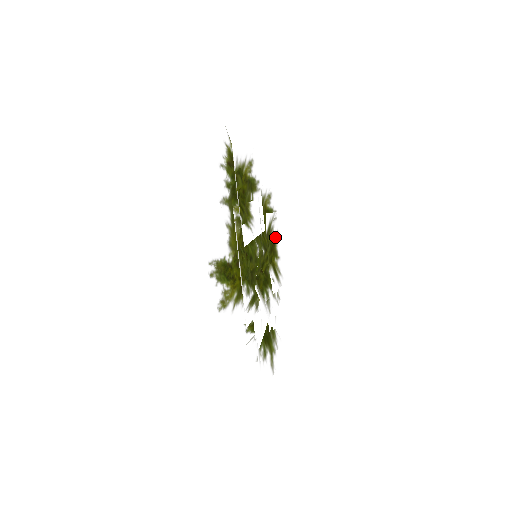
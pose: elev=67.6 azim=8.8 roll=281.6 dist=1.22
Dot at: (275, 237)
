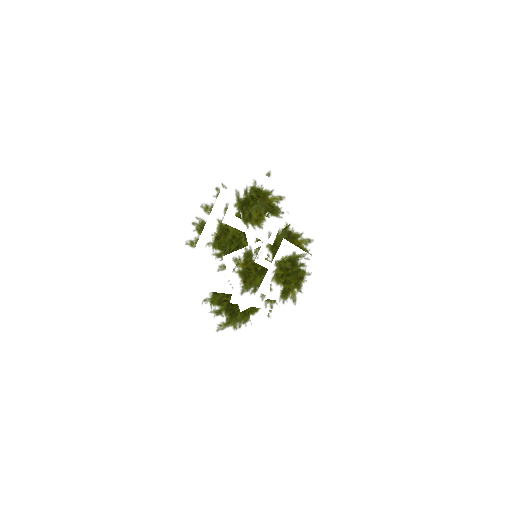
Dot at: (295, 267)
